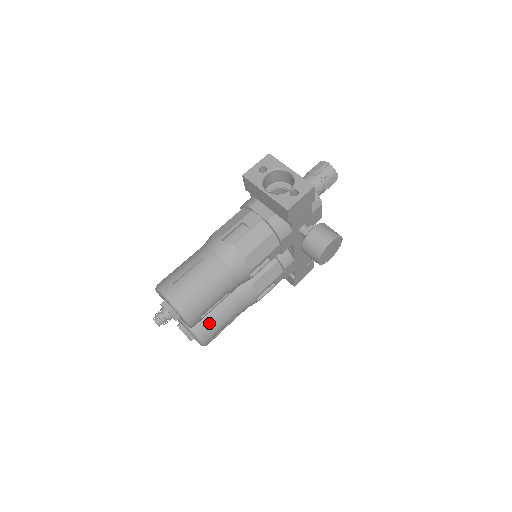
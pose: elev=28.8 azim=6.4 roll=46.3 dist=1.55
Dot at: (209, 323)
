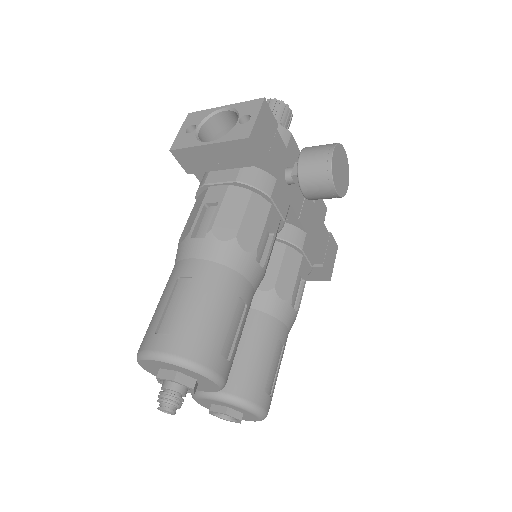
Dot at: (249, 375)
